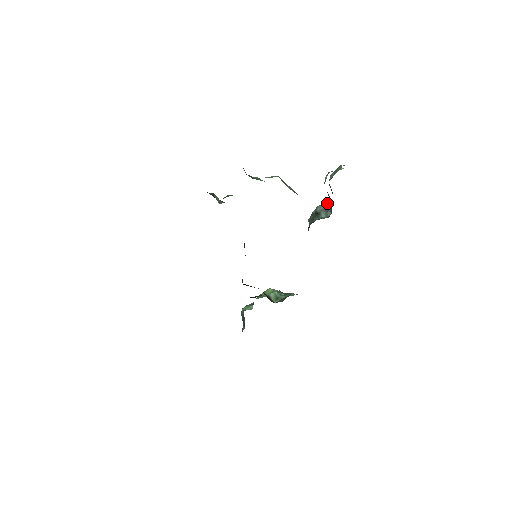
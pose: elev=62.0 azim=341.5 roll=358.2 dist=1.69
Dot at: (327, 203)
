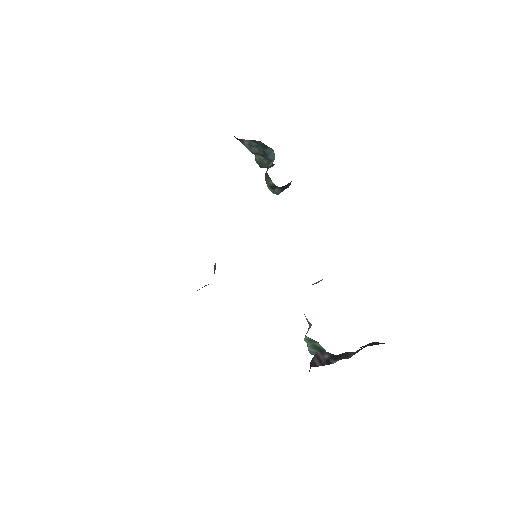
Dot at: occluded
